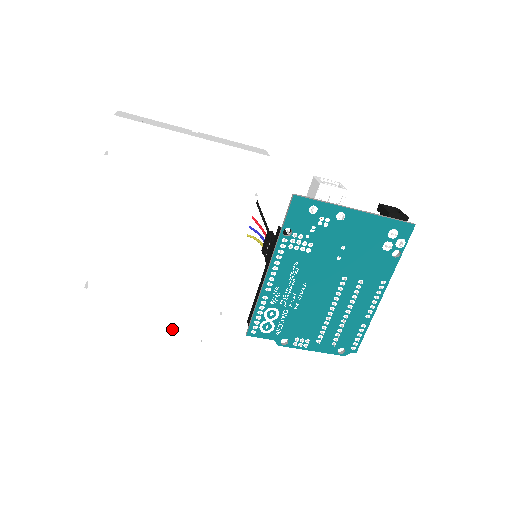
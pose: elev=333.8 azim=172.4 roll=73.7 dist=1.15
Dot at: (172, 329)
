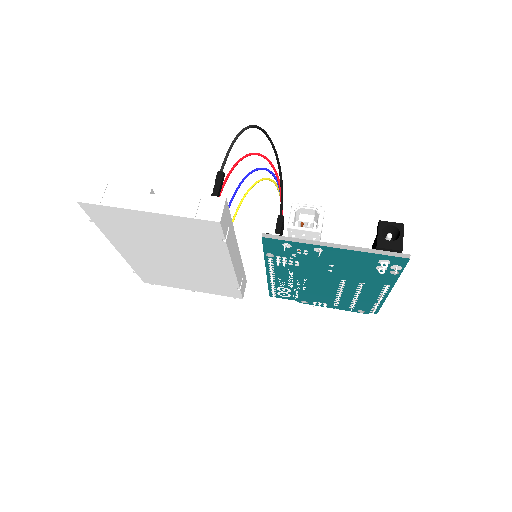
Dot at: (207, 291)
